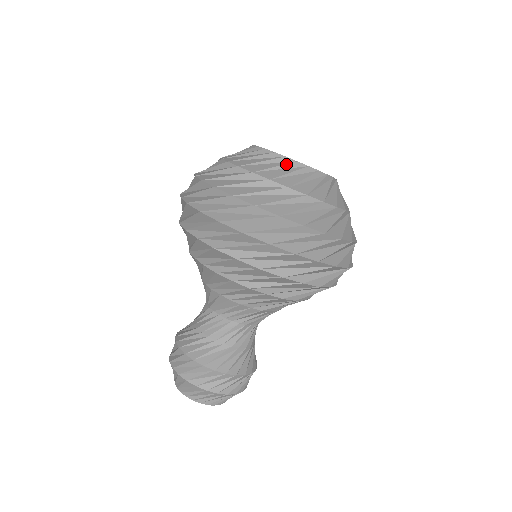
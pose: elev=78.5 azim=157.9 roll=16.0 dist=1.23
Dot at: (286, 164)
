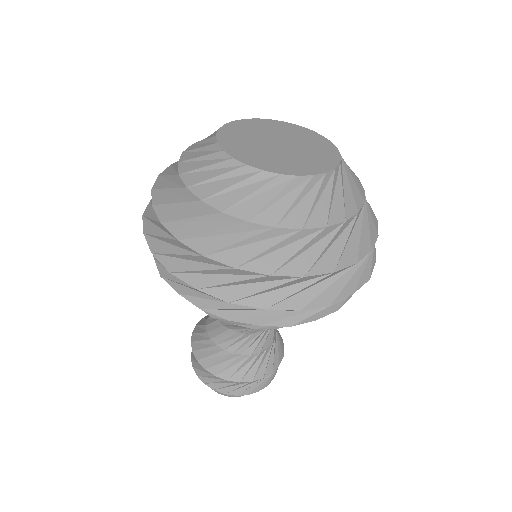
Dot at: (320, 187)
